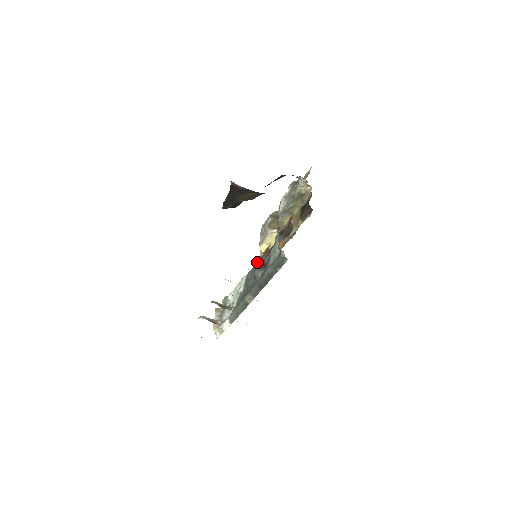
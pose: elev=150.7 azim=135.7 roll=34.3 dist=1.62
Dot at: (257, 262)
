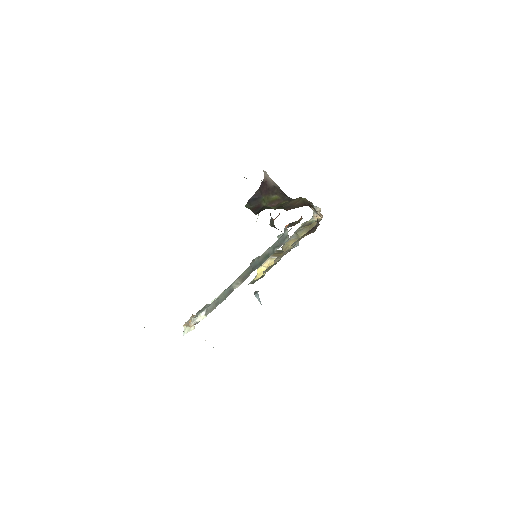
Dot at: occluded
